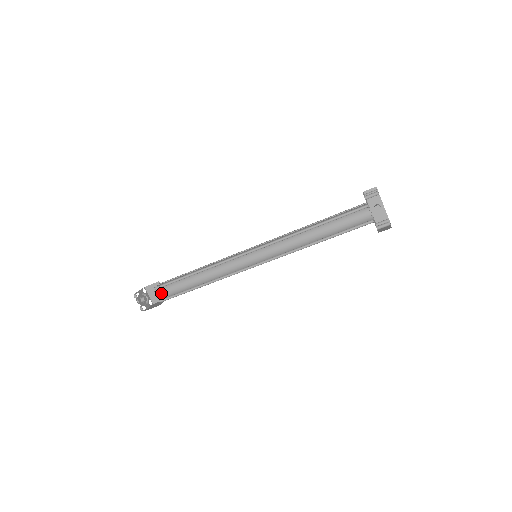
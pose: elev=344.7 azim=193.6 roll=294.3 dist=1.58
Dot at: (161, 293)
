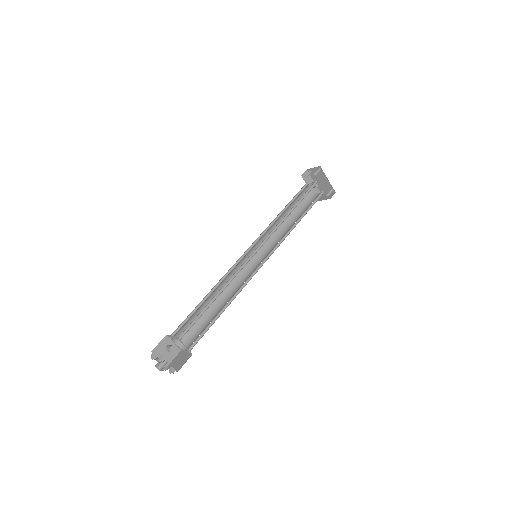
Dot at: occluded
